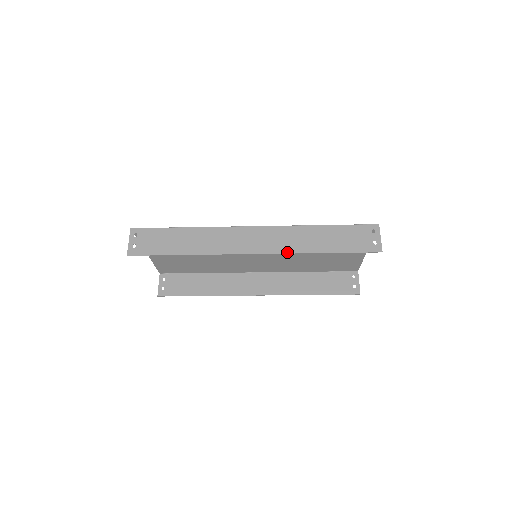
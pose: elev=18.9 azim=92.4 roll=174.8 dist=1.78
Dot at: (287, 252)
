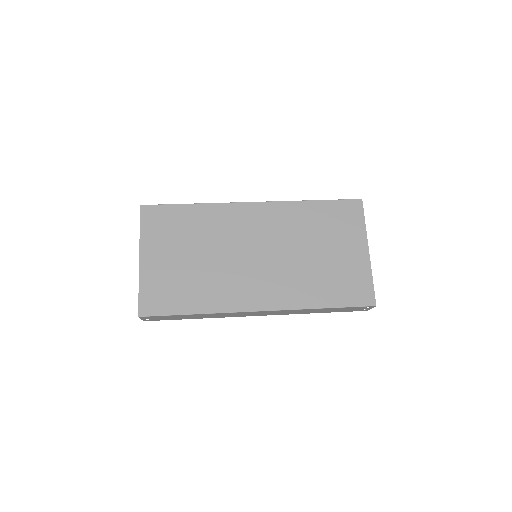
Dot at: occluded
